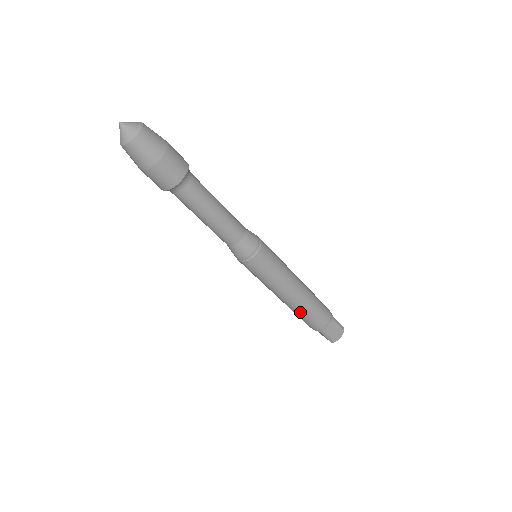
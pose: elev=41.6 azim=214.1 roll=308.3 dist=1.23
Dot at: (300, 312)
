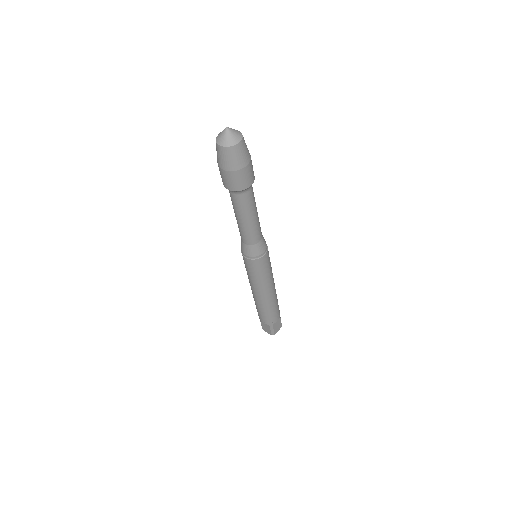
Dot at: (266, 307)
